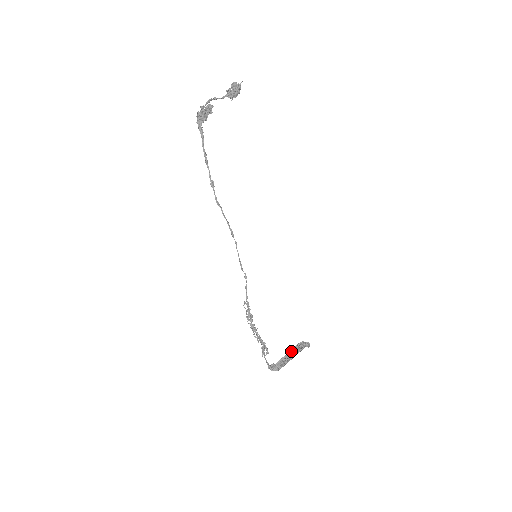
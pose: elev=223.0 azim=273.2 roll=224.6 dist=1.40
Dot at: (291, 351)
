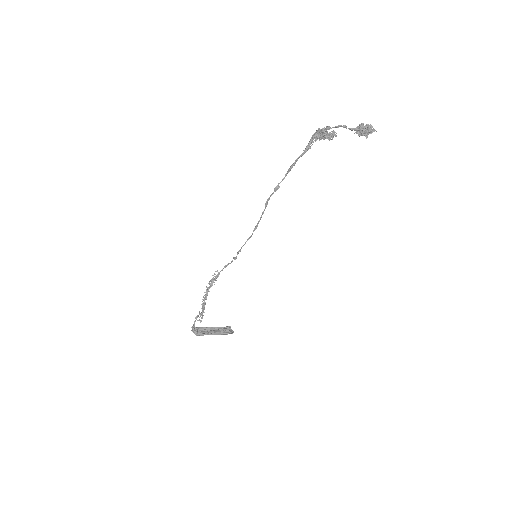
Dot at: (217, 328)
